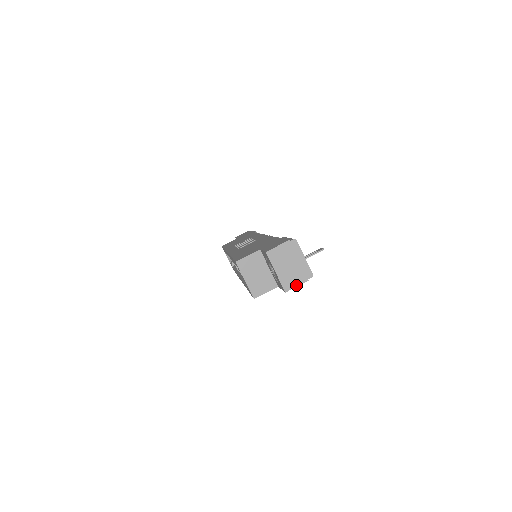
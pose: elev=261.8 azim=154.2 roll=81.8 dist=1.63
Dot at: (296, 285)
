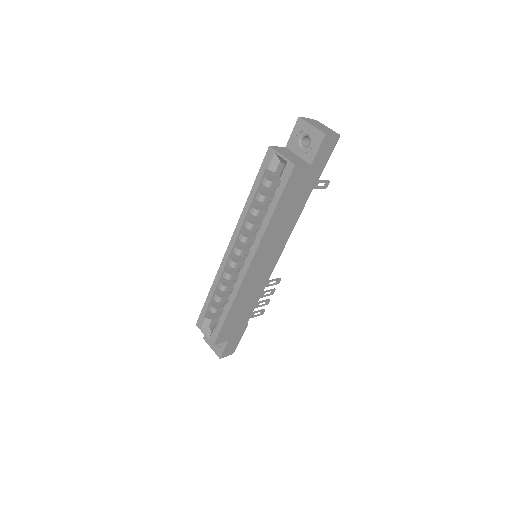
Dot at: (331, 134)
